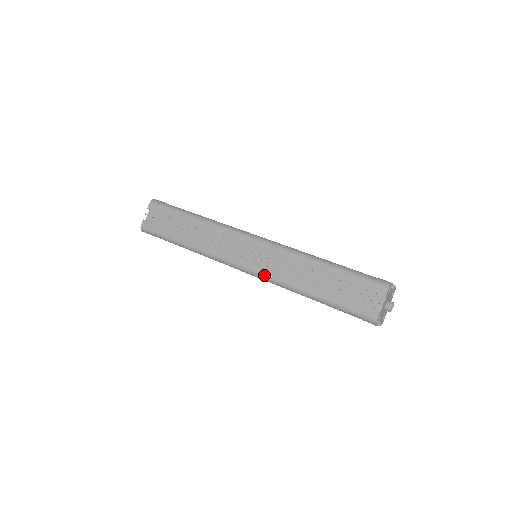
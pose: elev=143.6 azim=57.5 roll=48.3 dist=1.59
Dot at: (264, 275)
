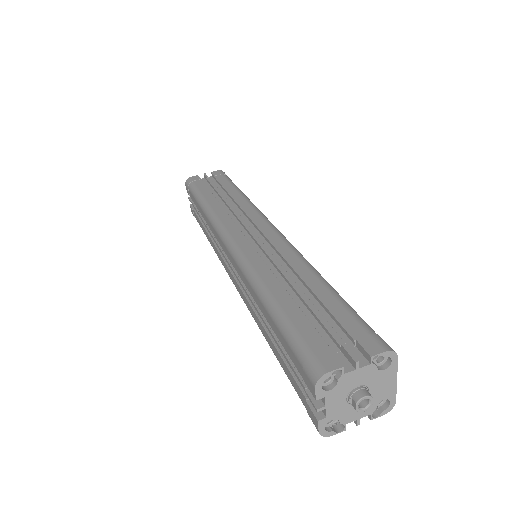
Dot at: (243, 300)
